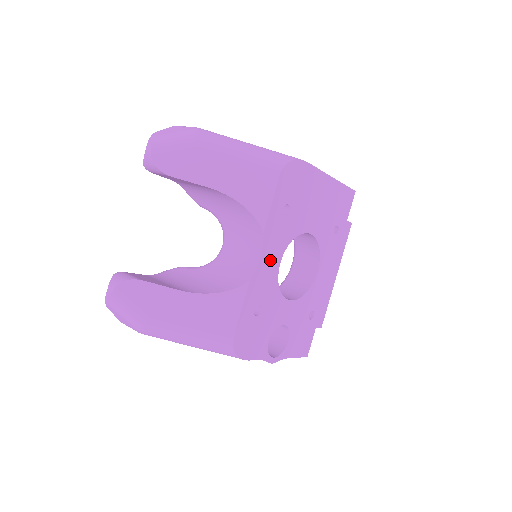
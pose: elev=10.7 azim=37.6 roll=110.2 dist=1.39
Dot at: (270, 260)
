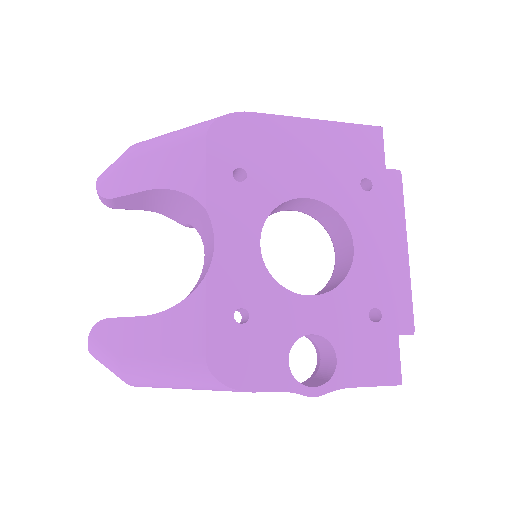
Dot at: (236, 243)
